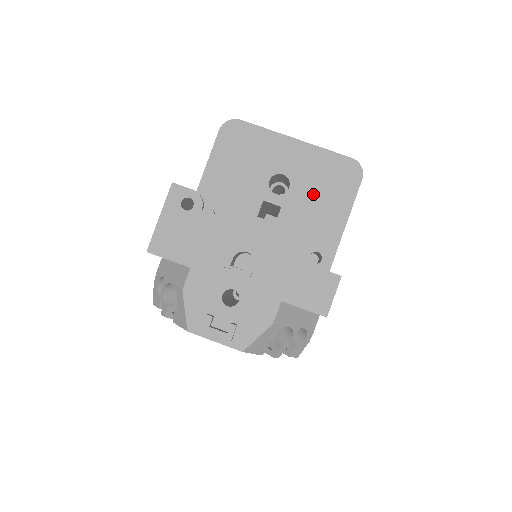
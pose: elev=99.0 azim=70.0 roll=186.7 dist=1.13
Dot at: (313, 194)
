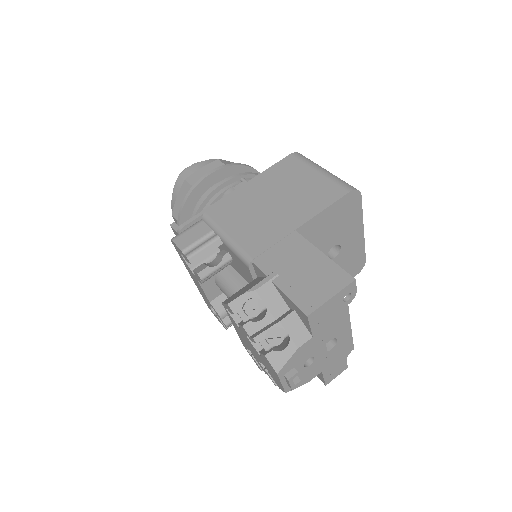
Dot at: occluded
